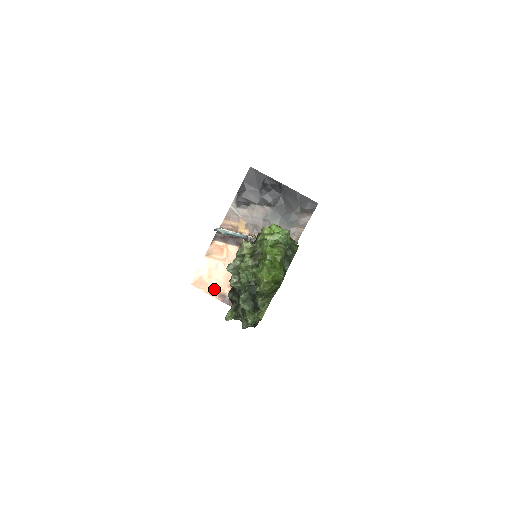
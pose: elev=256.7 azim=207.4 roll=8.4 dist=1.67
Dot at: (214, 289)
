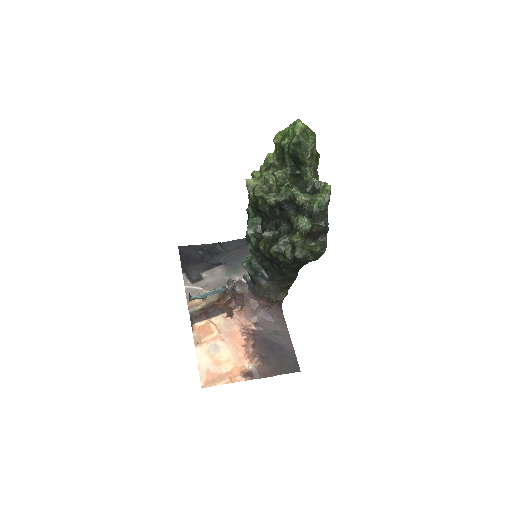
Dot at: (232, 373)
